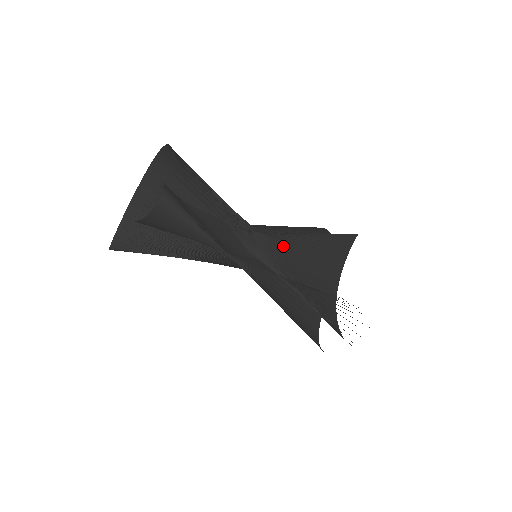
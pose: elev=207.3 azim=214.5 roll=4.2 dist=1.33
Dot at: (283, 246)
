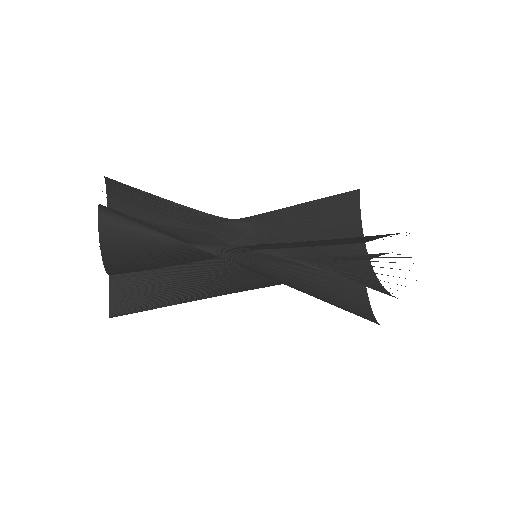
Dot at: (273, 228)
